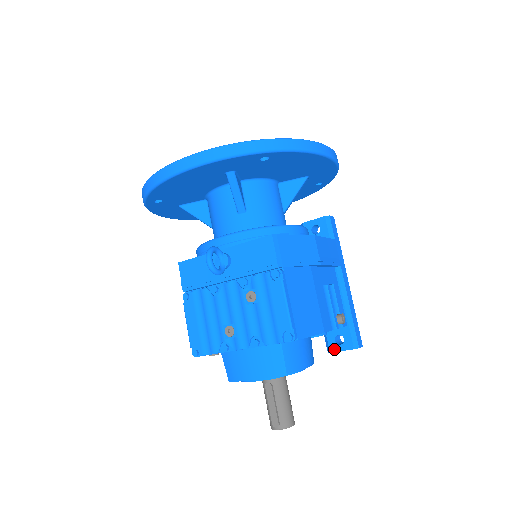
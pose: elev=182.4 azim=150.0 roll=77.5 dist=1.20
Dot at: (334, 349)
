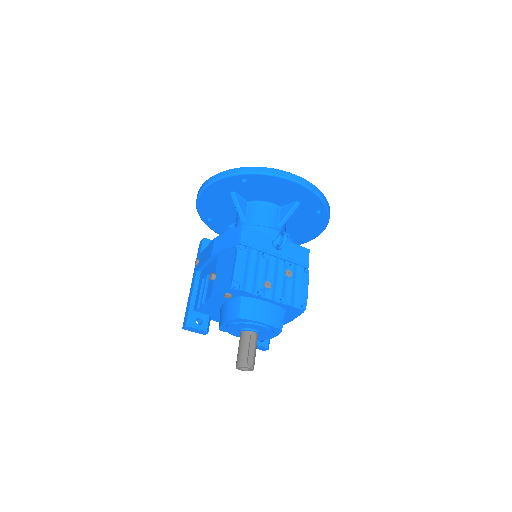
Dot at: occluded
